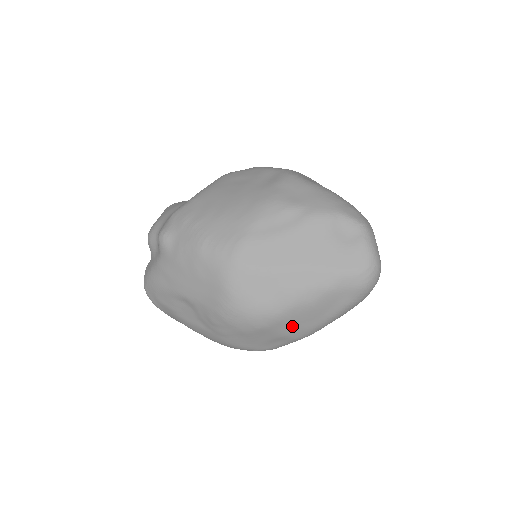
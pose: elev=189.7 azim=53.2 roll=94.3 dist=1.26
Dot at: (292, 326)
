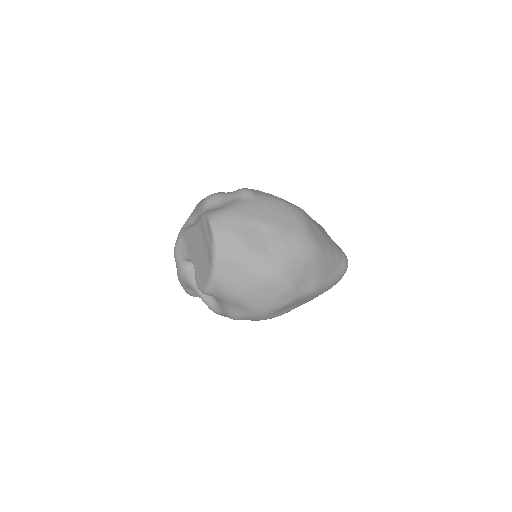
Dot at: (322, 269)
